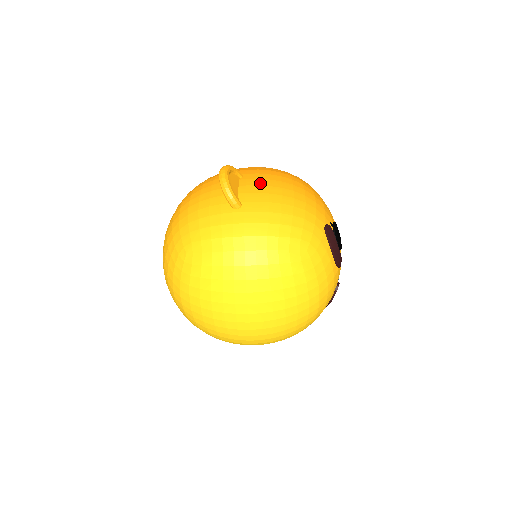
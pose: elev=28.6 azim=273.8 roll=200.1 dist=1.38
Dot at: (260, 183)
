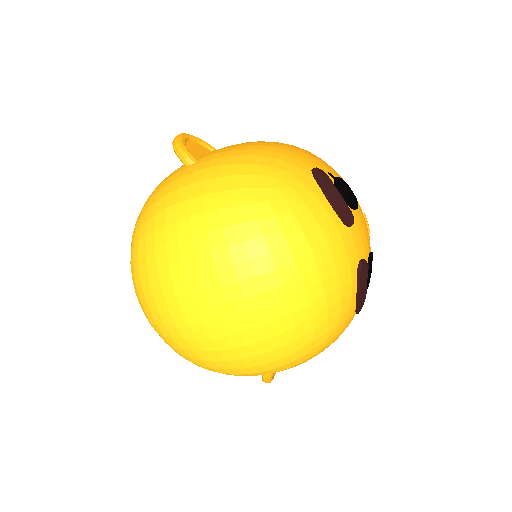
Dot at: occluded
